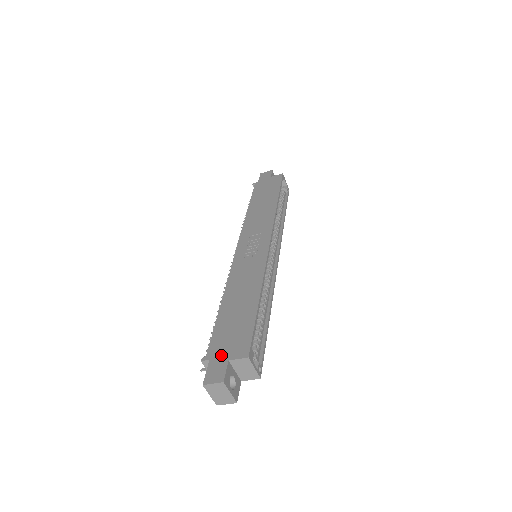
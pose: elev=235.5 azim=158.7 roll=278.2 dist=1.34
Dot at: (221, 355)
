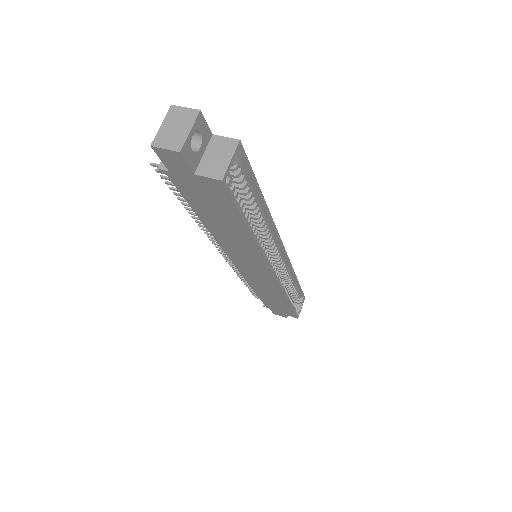
Dot at: occluded
